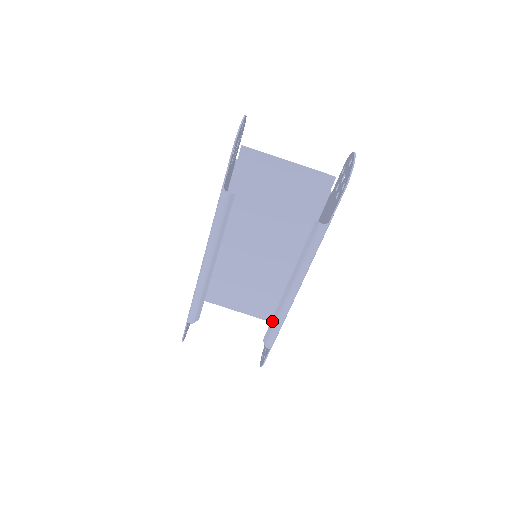
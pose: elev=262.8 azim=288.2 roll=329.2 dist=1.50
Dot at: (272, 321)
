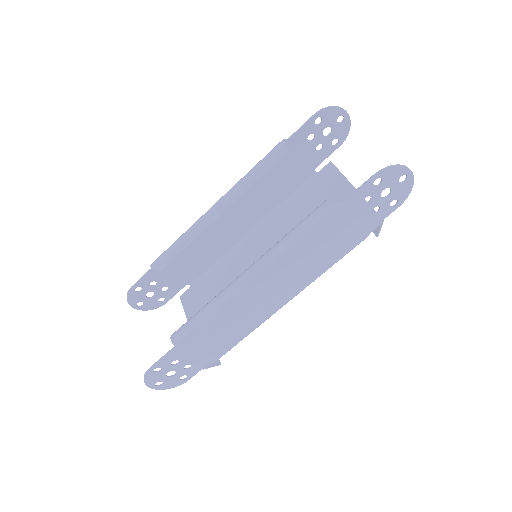
Dot at: occluded
